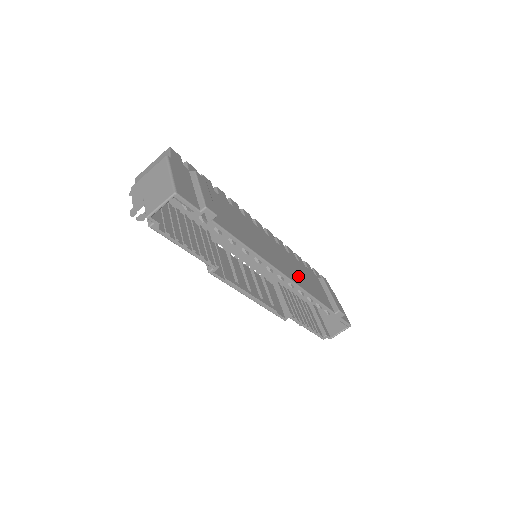
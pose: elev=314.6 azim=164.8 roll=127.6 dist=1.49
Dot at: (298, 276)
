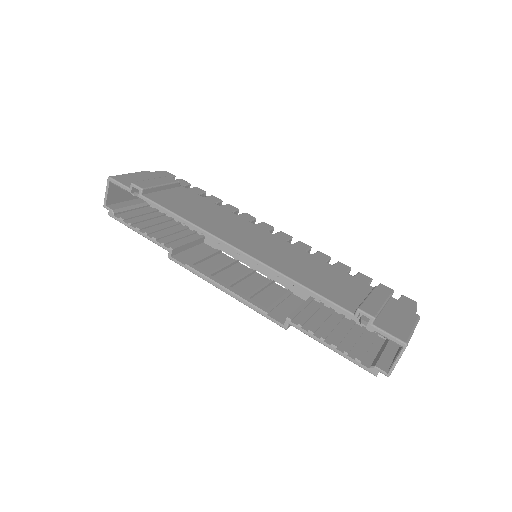
Dot at: (287, 263)
